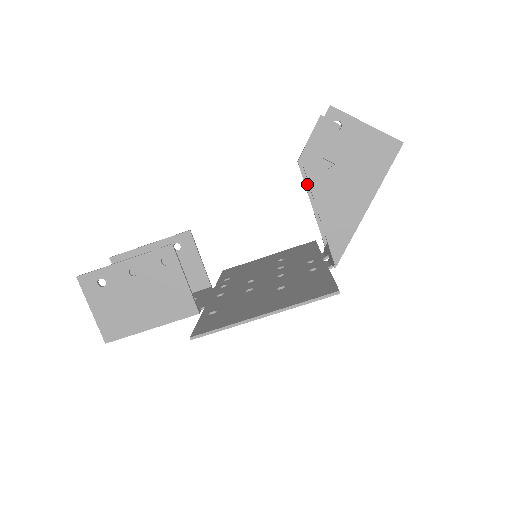
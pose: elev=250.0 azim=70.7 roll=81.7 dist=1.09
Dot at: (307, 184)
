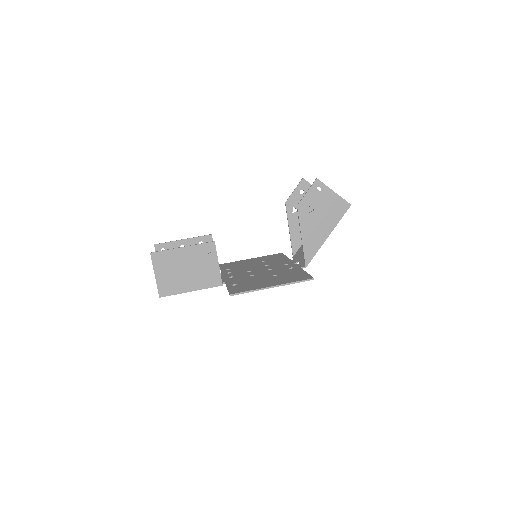
Dot at: (289, 217)
